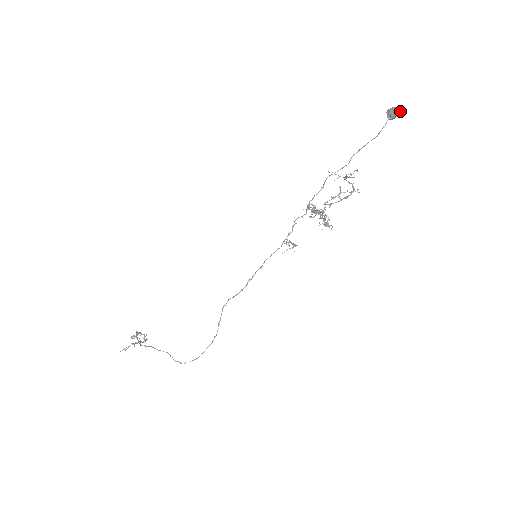
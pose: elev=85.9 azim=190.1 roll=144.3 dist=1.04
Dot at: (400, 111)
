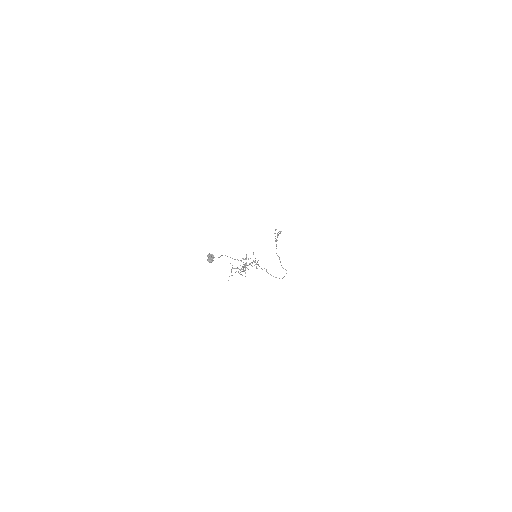
Dot at: (210, 261)
